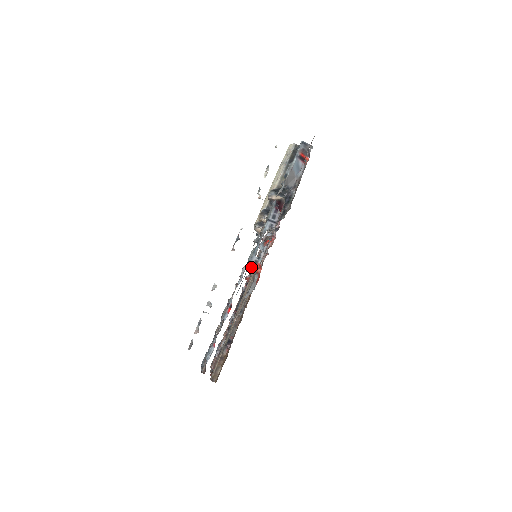
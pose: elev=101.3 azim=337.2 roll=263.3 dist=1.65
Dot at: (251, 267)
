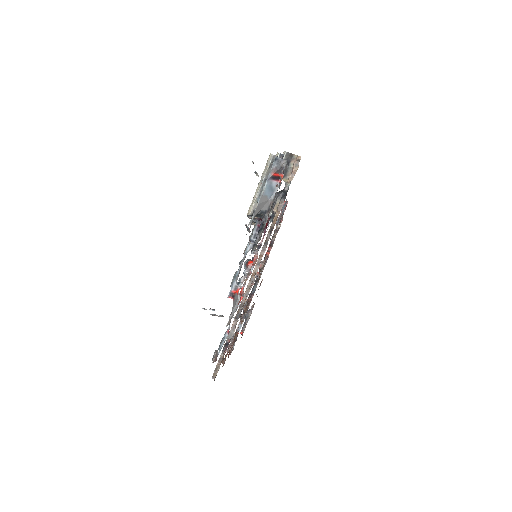
Dot at: (231, 293)
